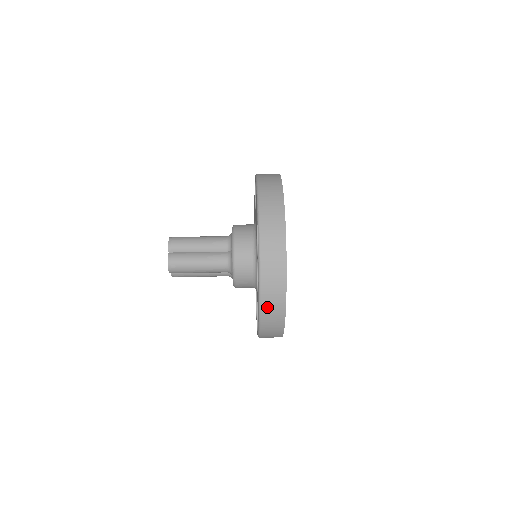
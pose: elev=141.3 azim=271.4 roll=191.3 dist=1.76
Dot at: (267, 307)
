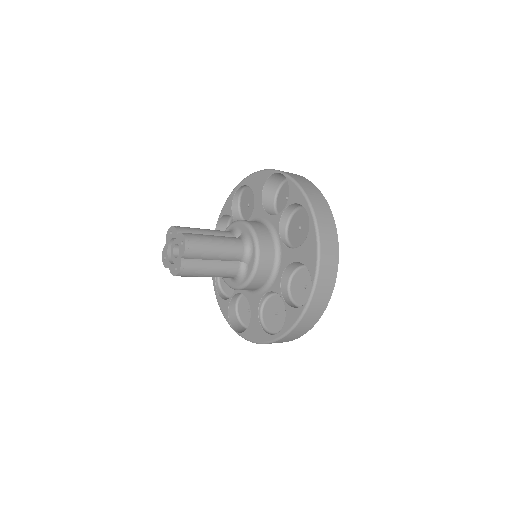
Dot at: (323, 229)
